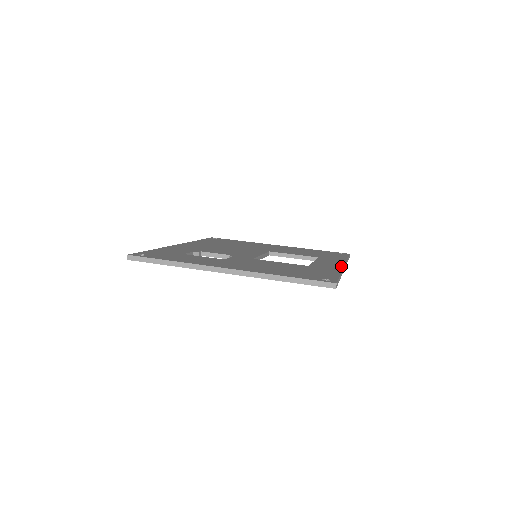
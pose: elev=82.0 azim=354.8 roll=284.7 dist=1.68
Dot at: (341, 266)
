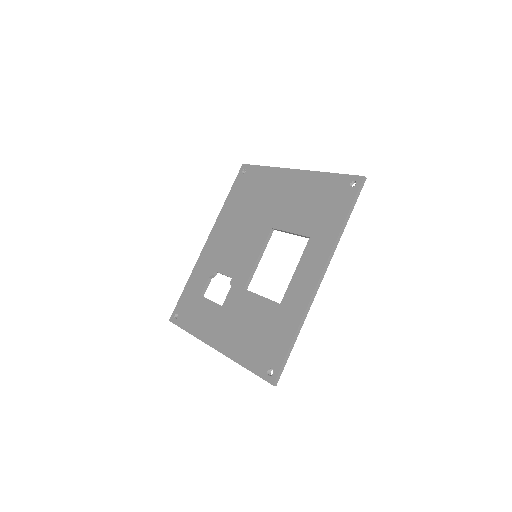
Dot at: (312, 289)
